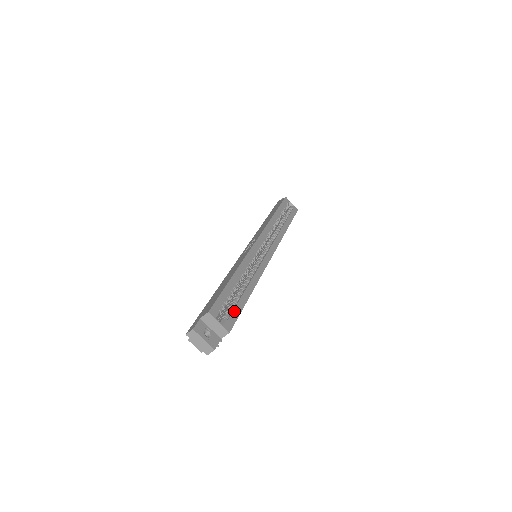
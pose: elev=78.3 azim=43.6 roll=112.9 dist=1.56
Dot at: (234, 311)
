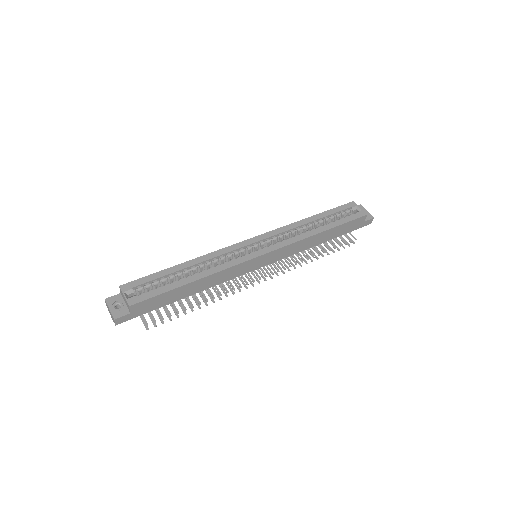
Dot at: (153, 291)
